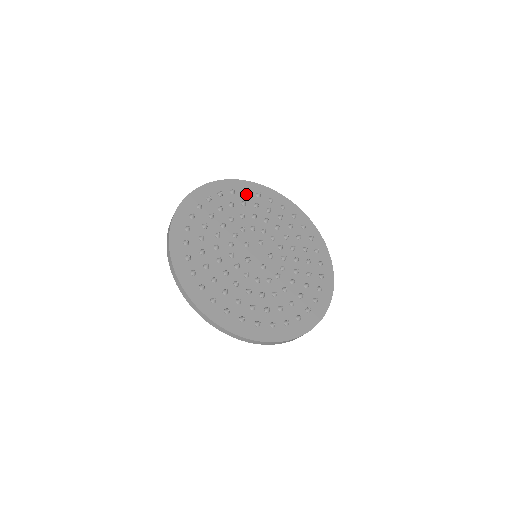
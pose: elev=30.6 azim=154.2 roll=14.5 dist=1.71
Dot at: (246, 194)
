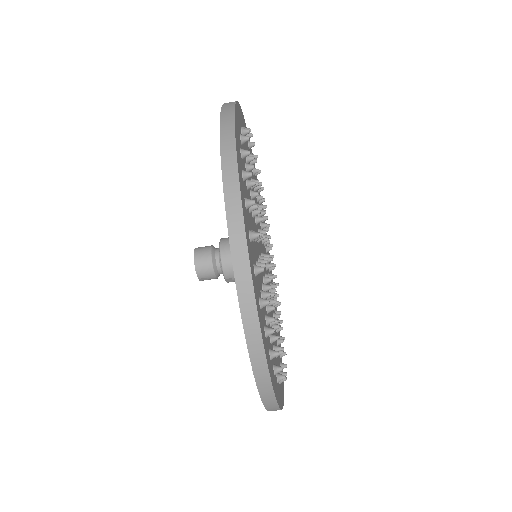
Dot at: occluded
